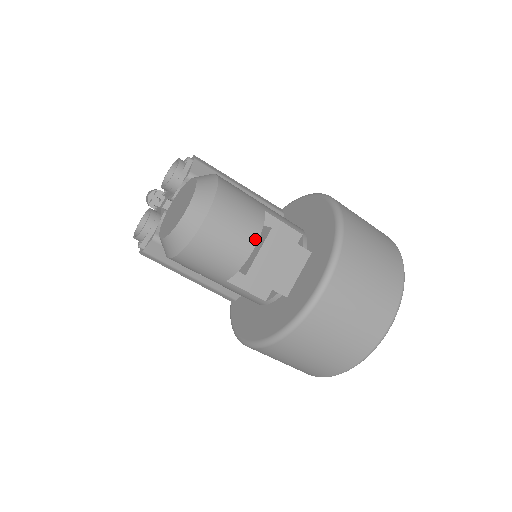
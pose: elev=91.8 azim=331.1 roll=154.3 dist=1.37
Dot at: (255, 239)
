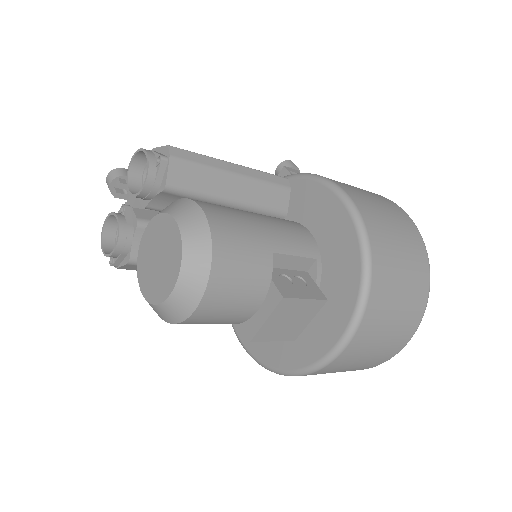
Dot at: (261, 299)
